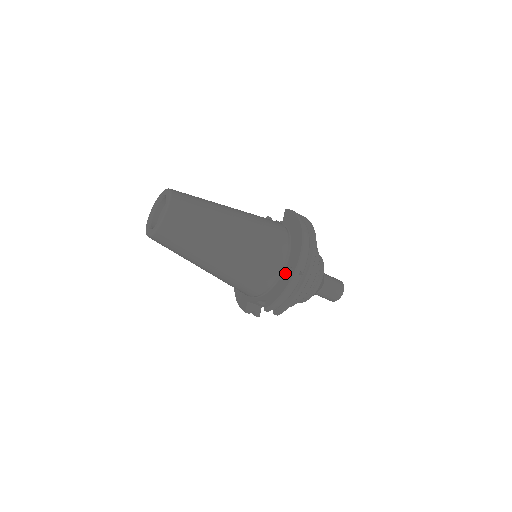
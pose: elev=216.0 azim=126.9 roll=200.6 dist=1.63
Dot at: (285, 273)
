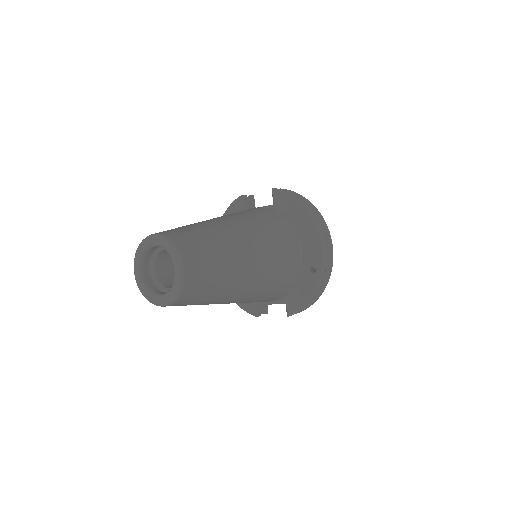
Dot at: (306, 274)
